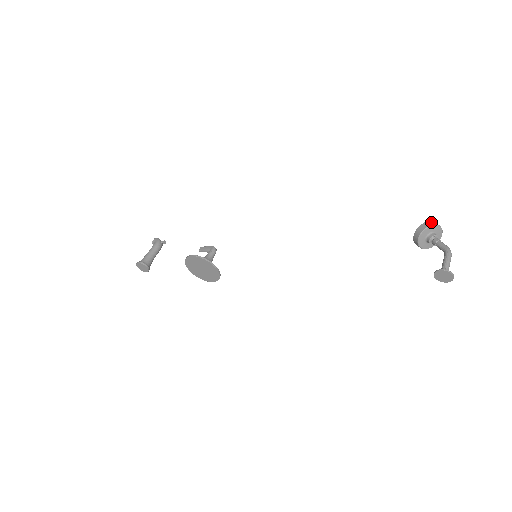
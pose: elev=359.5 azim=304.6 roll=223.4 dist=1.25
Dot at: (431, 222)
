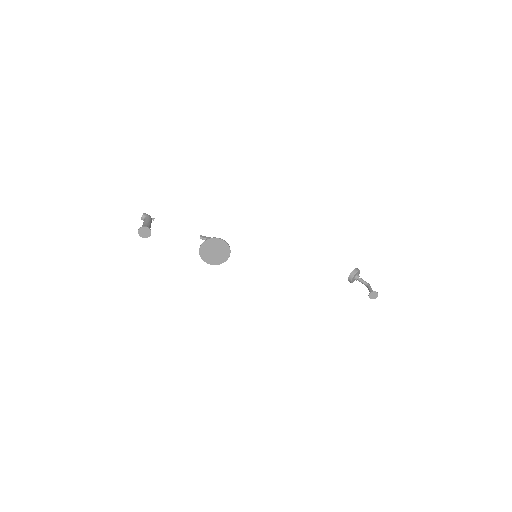
Dot at: (358, 269)
